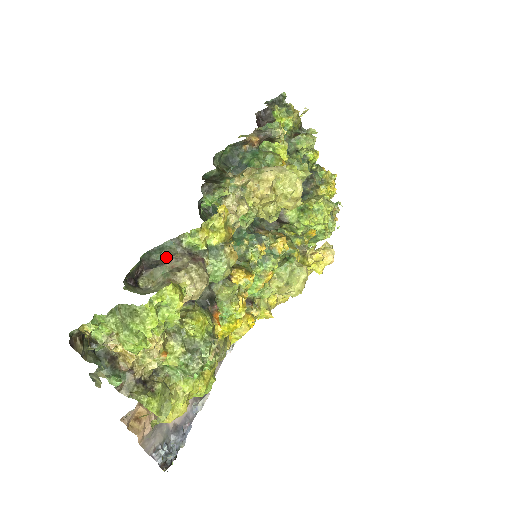
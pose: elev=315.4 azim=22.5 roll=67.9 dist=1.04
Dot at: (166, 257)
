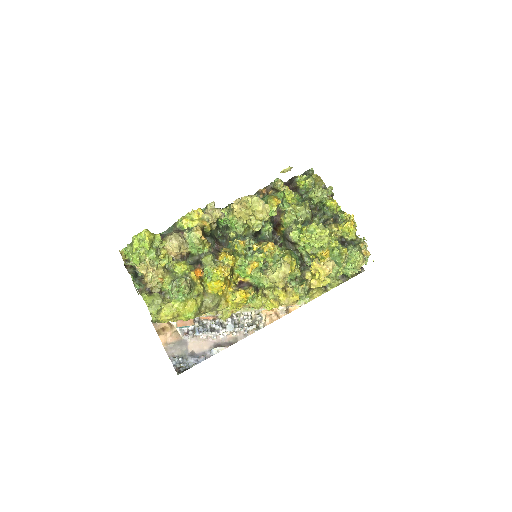
Dot at: occluded
